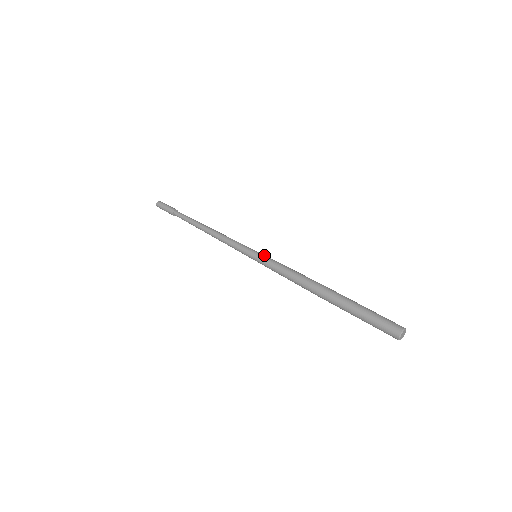
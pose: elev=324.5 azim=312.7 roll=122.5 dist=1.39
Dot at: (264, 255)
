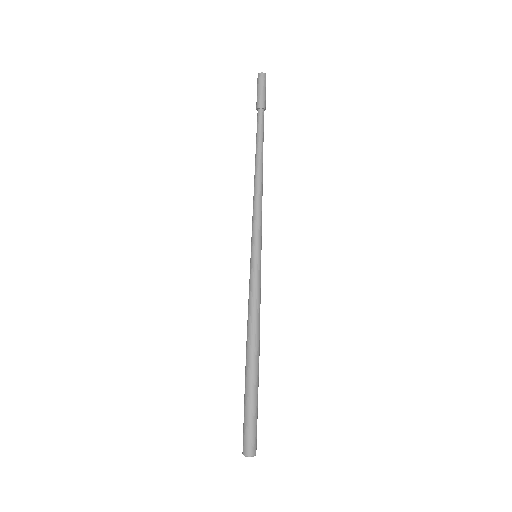
Dot at: (260, 267)
